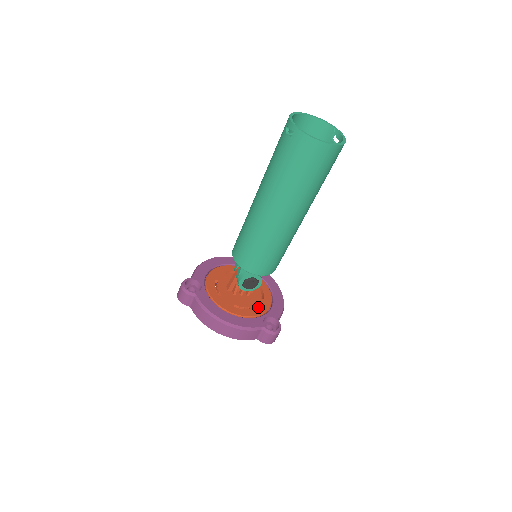
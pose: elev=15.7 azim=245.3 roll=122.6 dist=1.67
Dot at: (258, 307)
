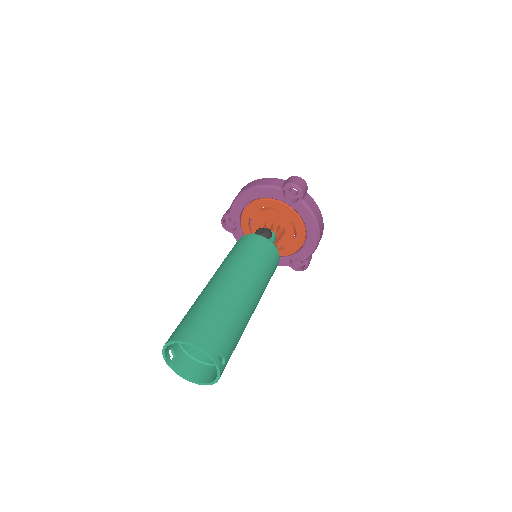
Dot at: (287, 248)
